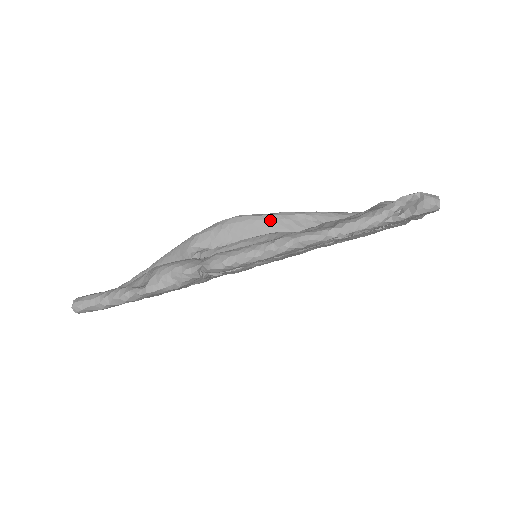
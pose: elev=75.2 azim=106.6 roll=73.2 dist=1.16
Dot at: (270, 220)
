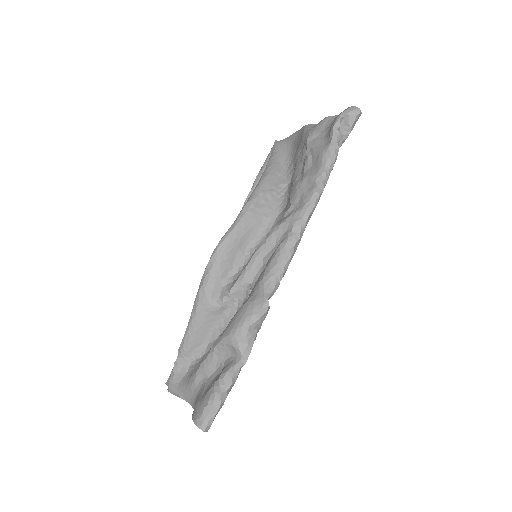
Dot at: (244, 223)
